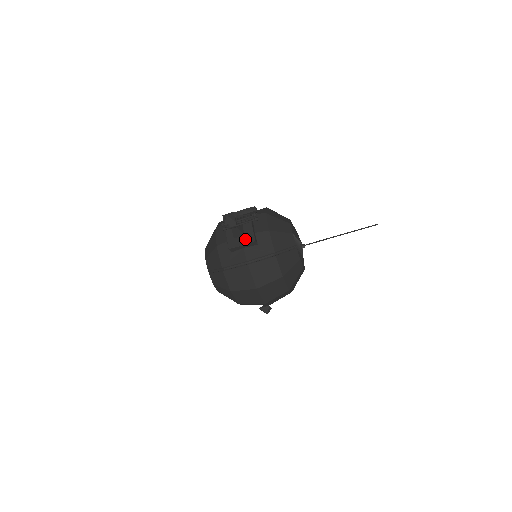
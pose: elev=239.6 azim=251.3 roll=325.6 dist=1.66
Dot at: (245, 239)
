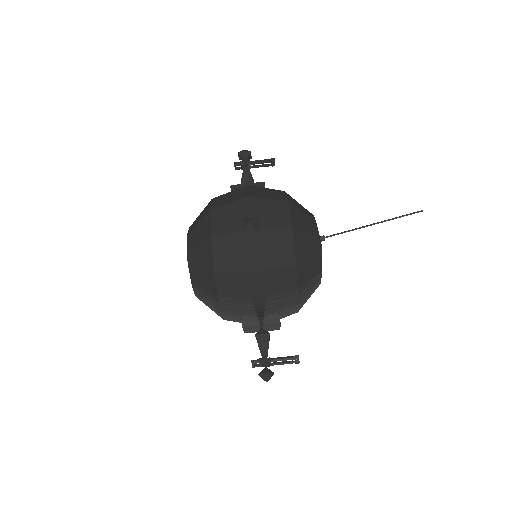
Dot at: occluded
